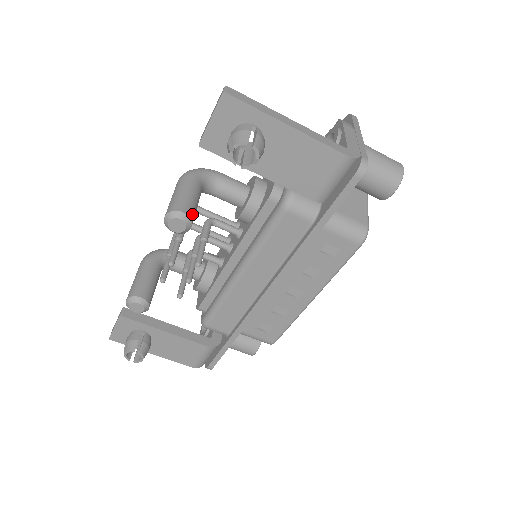
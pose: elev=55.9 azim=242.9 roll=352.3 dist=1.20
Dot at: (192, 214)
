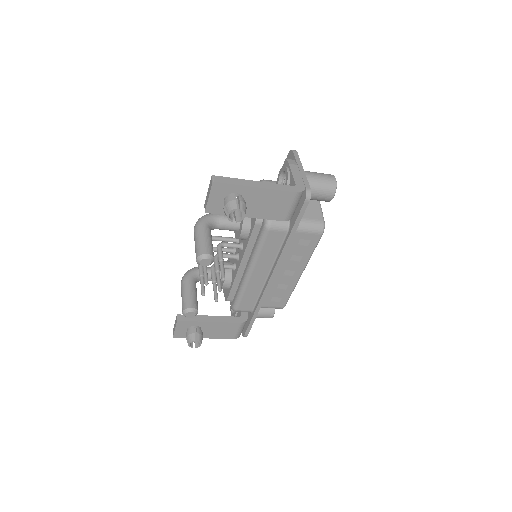
Dot at: (212, 252)
